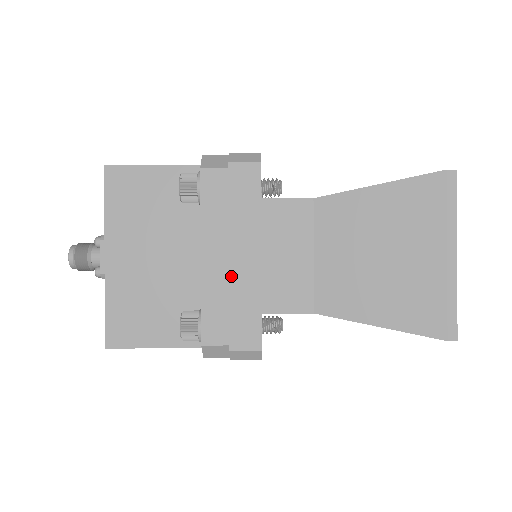
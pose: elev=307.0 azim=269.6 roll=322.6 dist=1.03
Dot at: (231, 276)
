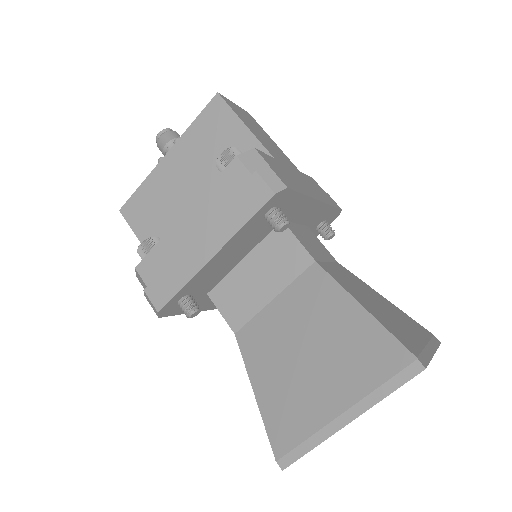
Dot at: (186, 247)
